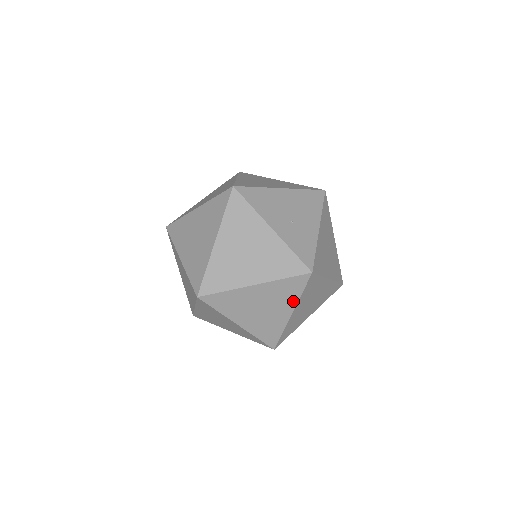
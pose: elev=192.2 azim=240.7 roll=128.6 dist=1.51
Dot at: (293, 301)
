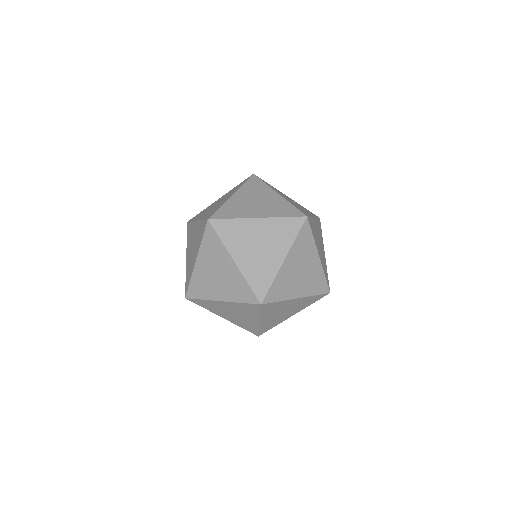
Dot at: (287, 244)
